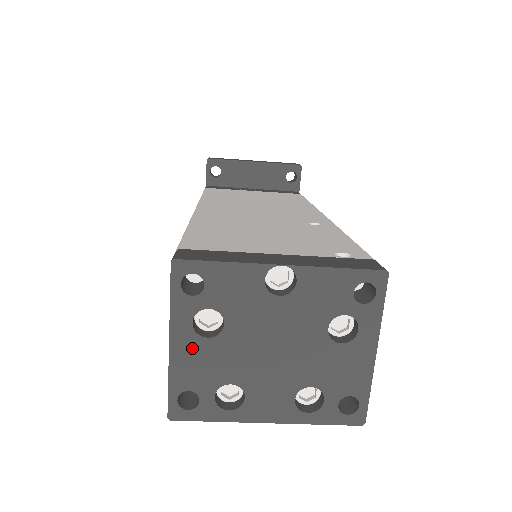
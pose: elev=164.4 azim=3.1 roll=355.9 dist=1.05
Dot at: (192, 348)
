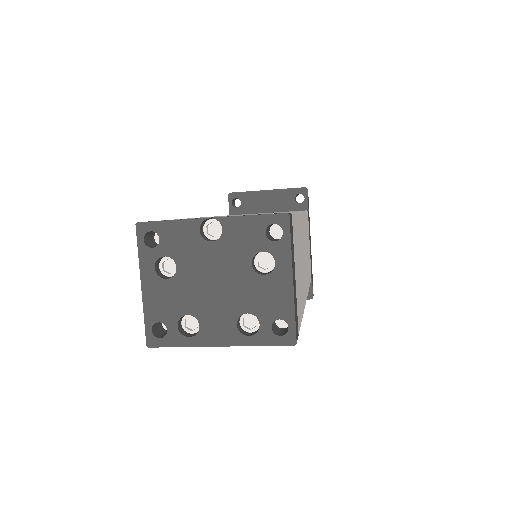
Dot at: (157, 288)
